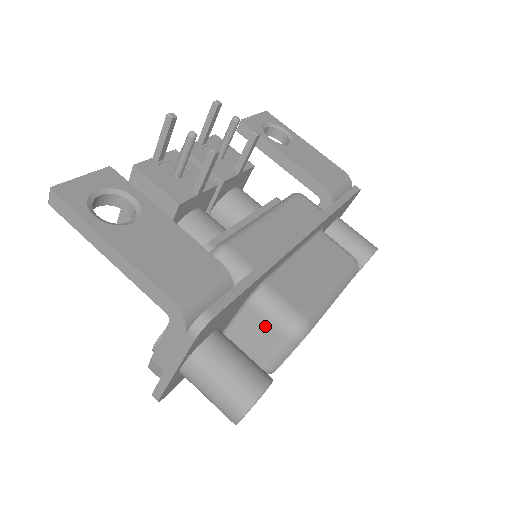
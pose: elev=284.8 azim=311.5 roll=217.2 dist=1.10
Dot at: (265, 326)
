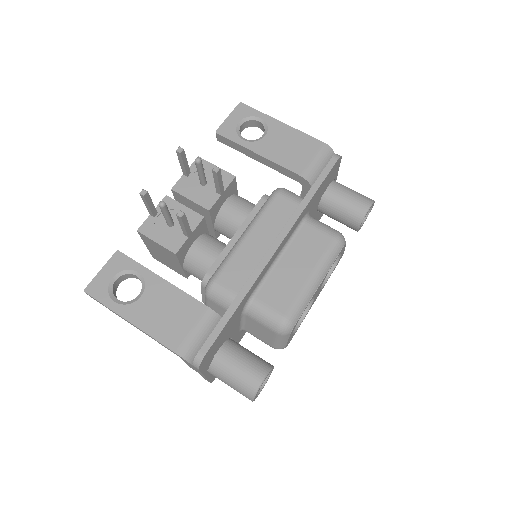
Dot at: (262, 327)
